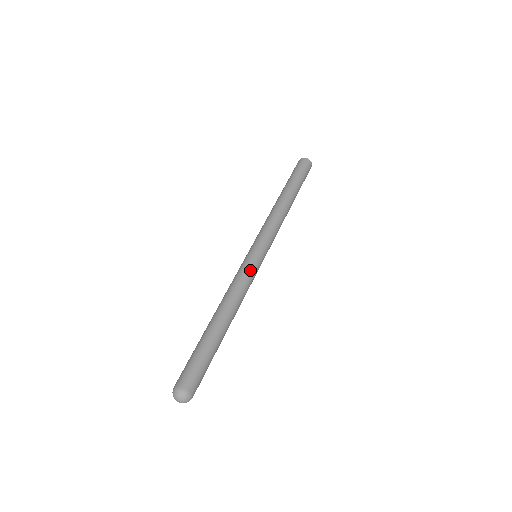
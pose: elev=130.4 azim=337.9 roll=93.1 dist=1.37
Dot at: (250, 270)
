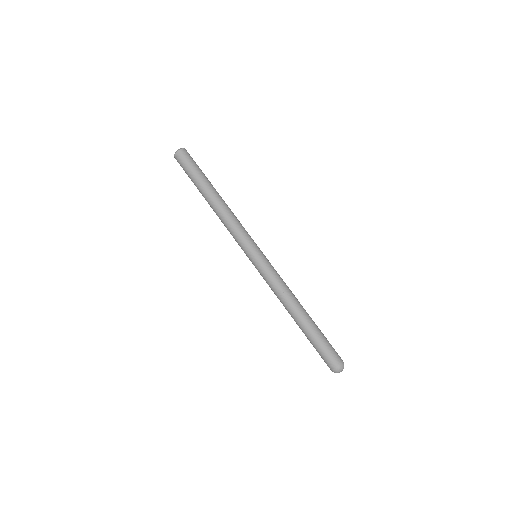
Dot at: (272, 269)
